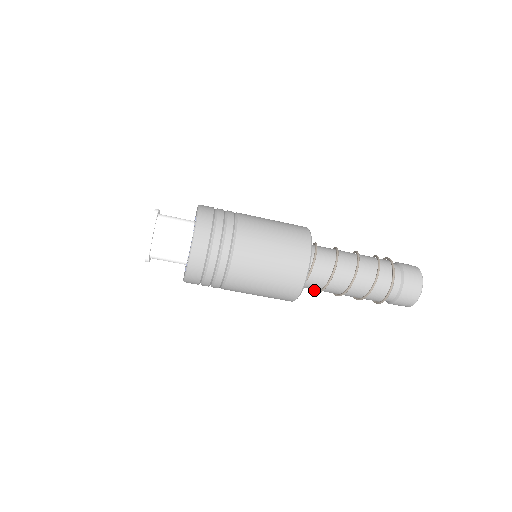
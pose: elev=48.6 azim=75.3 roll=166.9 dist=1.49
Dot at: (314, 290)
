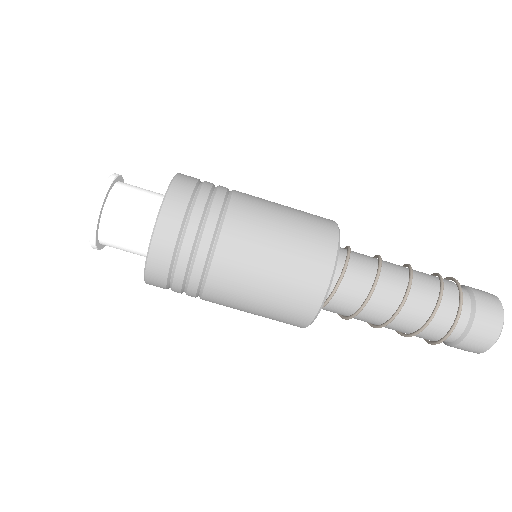
Dot at: occluded
